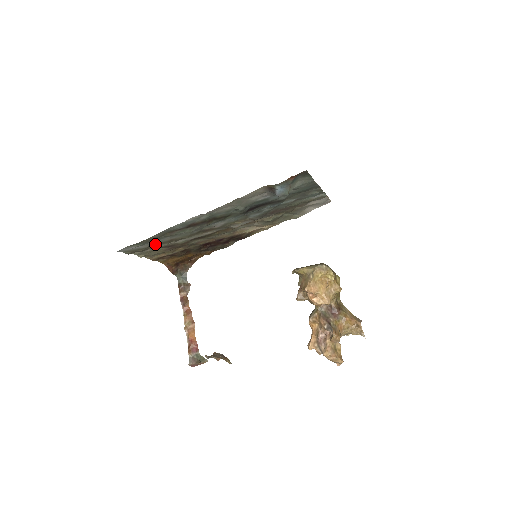
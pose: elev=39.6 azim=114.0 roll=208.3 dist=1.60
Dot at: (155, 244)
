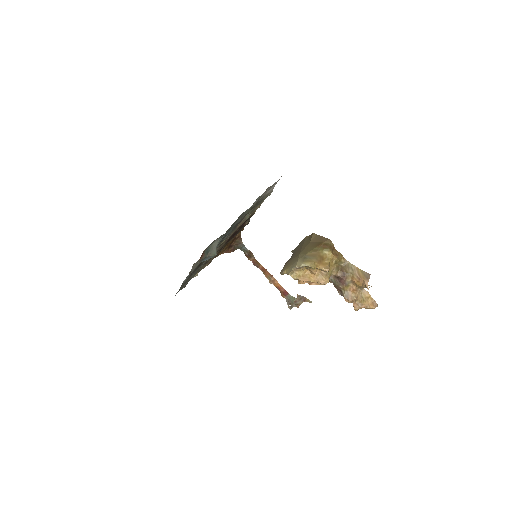
Dot at: occluded
